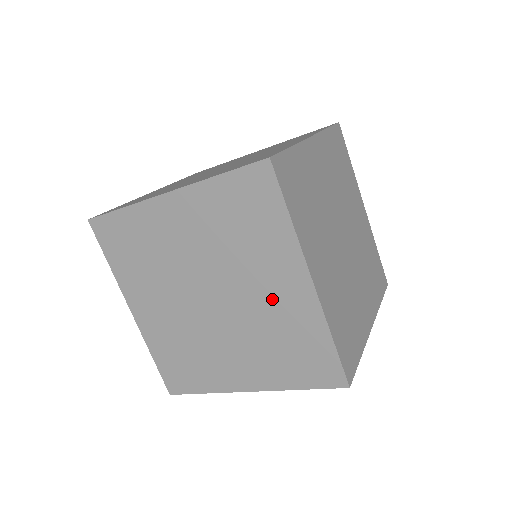
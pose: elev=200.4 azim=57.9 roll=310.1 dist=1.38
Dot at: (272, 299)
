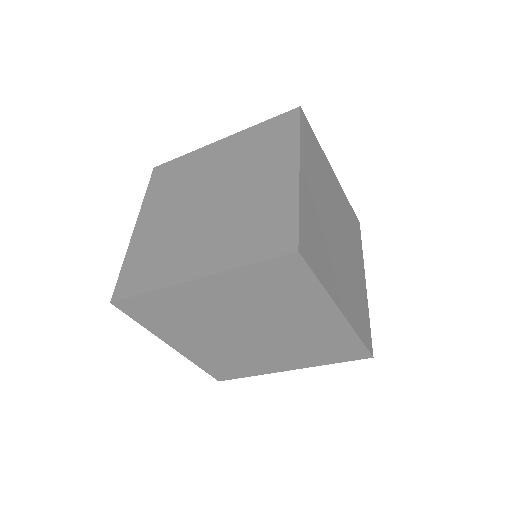
Dot at: (261, 188)
